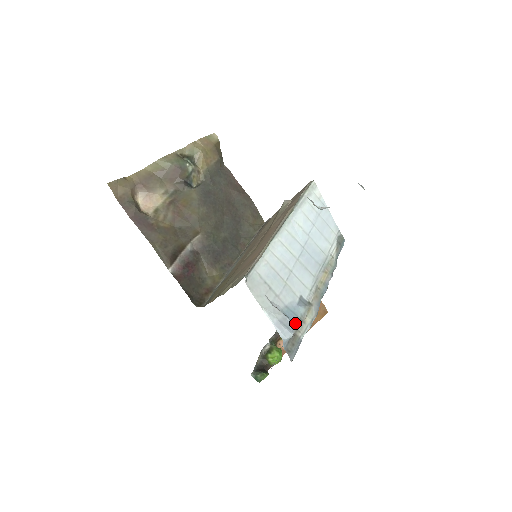
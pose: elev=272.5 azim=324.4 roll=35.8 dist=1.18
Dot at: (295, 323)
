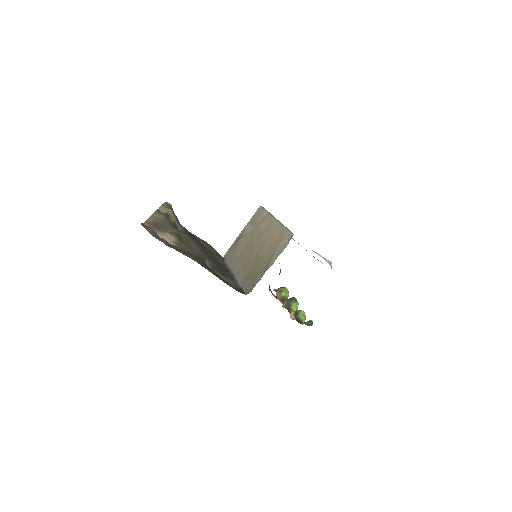
Dot at: occluded
